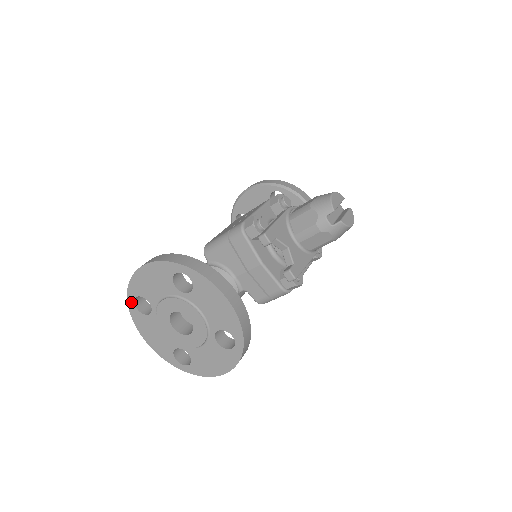
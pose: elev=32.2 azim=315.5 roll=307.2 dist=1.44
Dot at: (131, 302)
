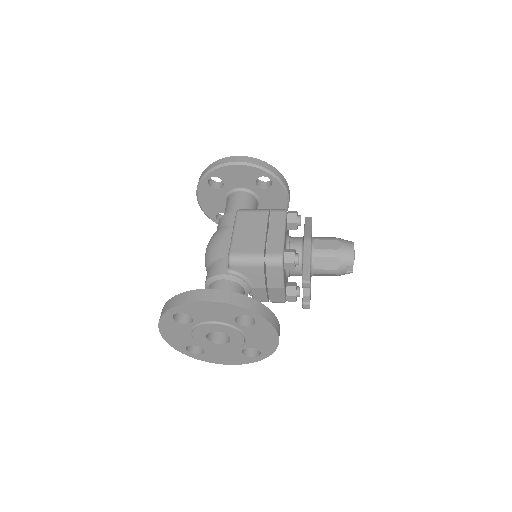
Dot at: (170, 313)
